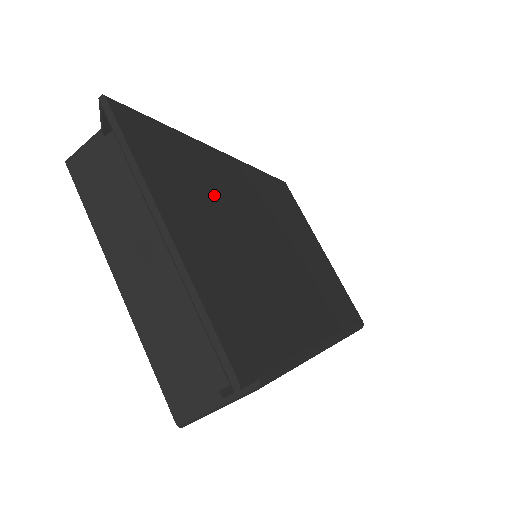
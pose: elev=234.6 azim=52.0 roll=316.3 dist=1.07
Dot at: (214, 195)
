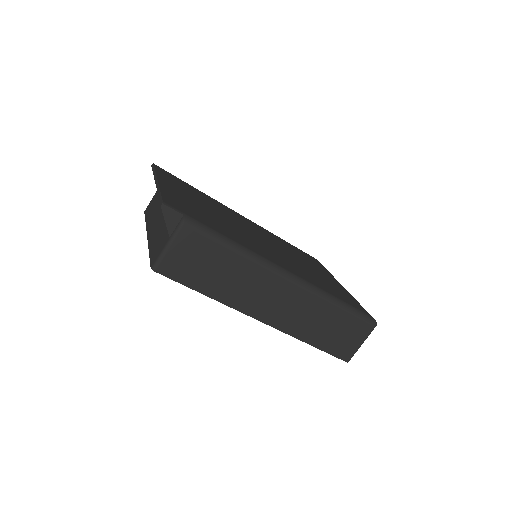
Dot at: (211, 205)
